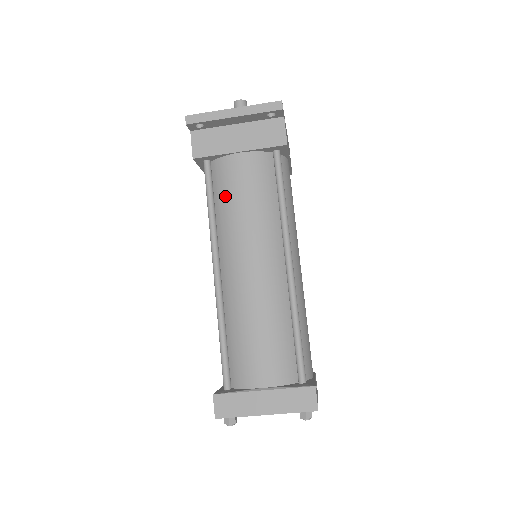
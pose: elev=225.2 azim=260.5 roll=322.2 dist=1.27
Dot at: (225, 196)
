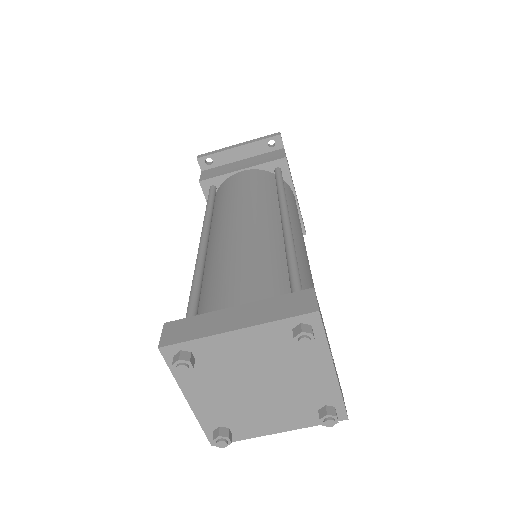
Dot at: (224, 195)
